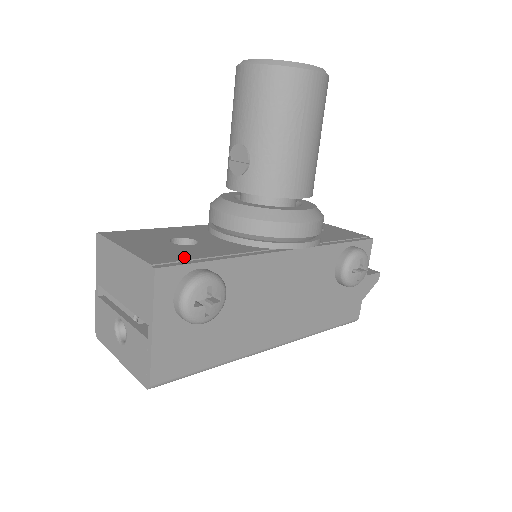
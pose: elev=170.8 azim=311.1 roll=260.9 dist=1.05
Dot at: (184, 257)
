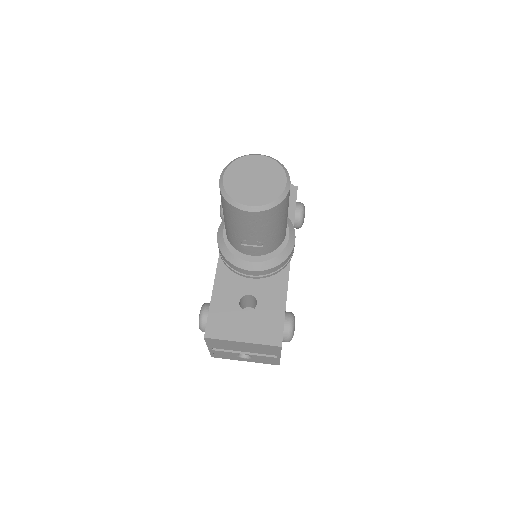
Dot at: (275, 323)
